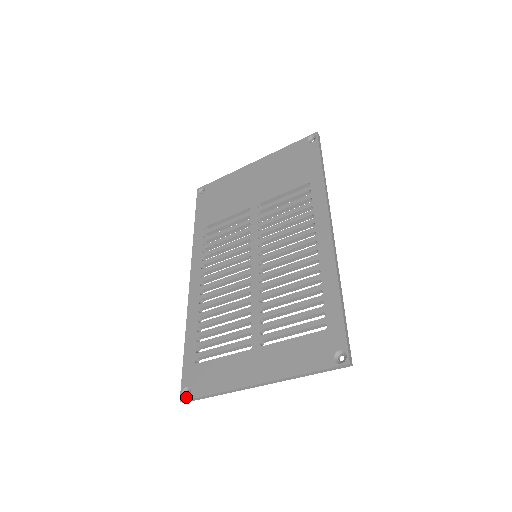
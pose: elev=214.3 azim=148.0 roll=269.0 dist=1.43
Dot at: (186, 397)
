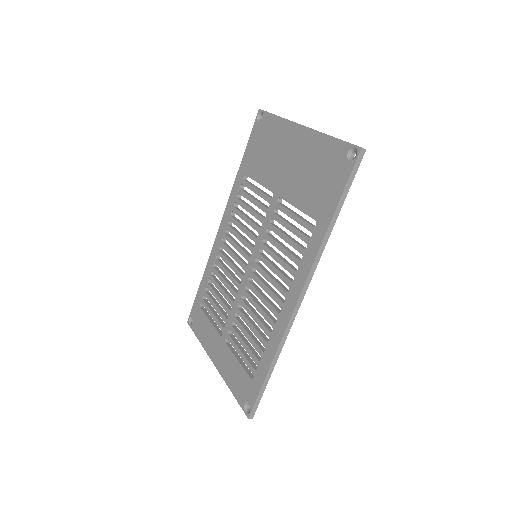
Dot at: (190, 323)
